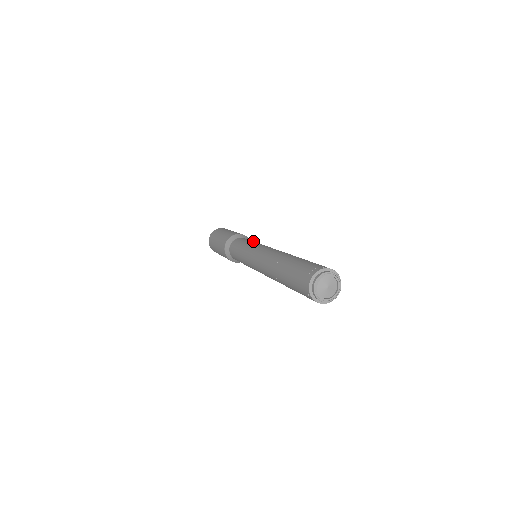
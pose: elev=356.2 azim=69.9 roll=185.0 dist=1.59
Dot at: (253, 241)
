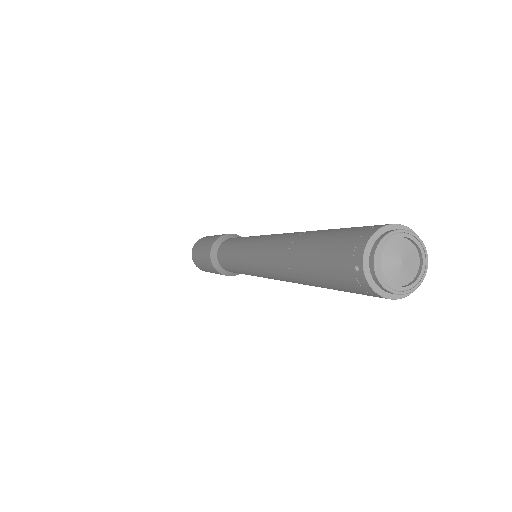
Dot at: occluded
